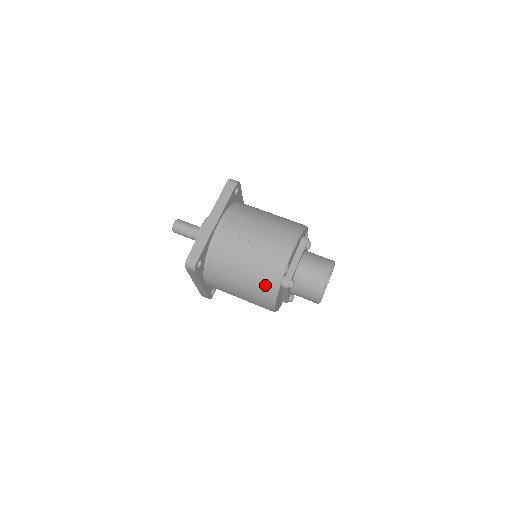
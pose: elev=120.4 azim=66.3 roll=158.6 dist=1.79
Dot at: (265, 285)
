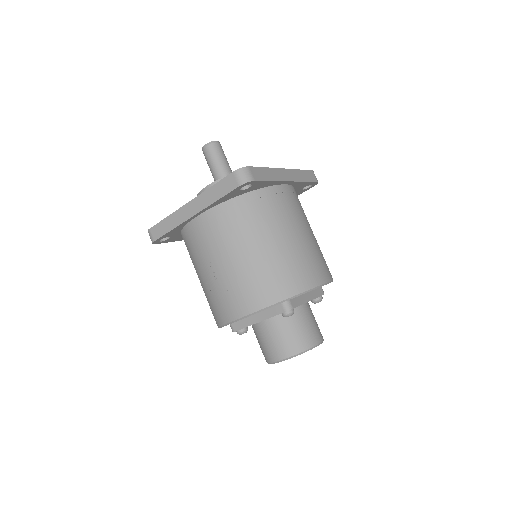
Dot at: occluded
